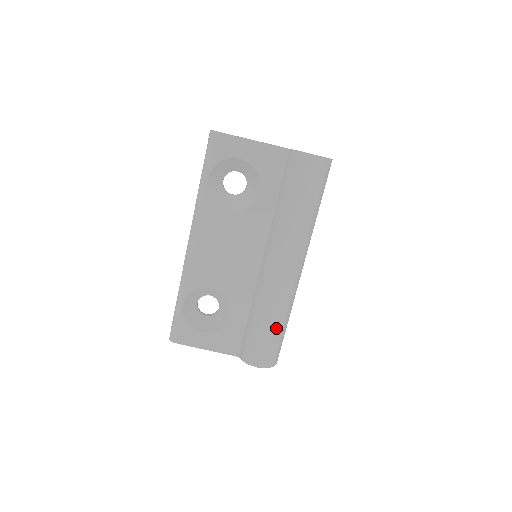
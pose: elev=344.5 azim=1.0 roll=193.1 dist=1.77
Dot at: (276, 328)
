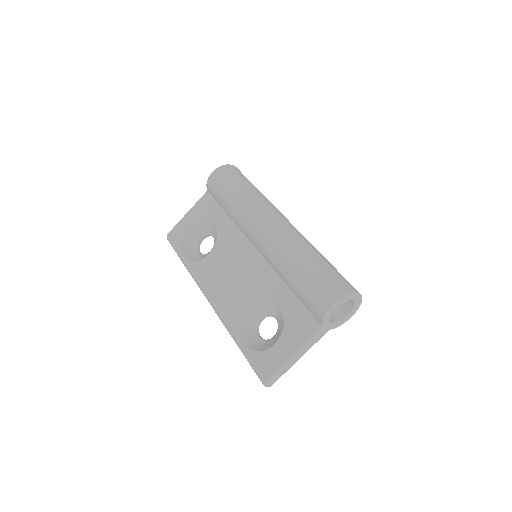
Dot at: (308, 264)
